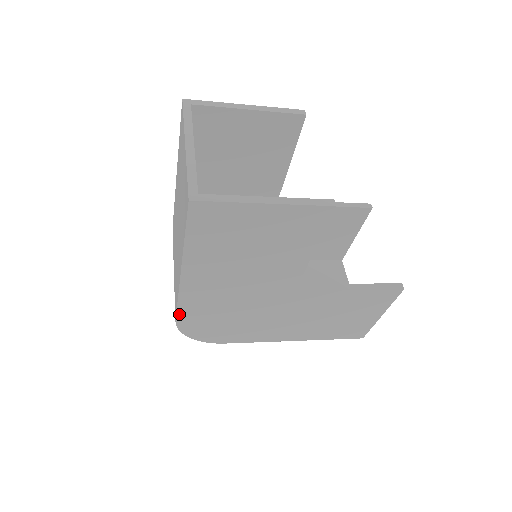
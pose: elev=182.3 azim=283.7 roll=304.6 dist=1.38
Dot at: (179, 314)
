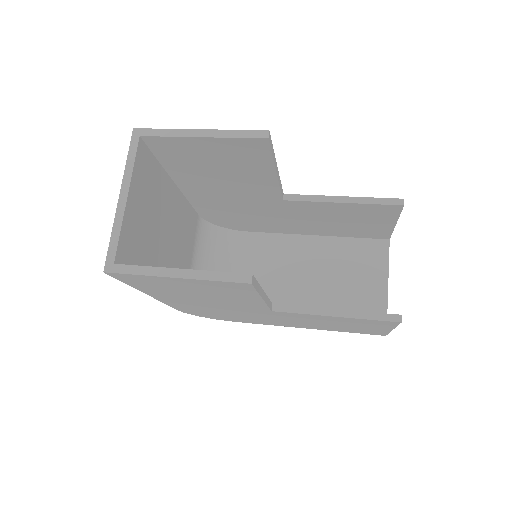
Dot at: (177, 308)
